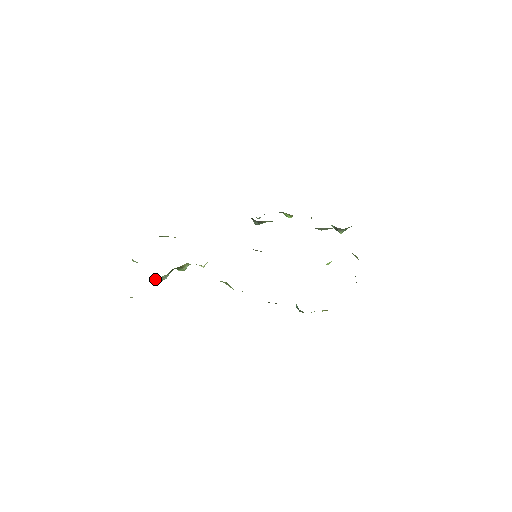
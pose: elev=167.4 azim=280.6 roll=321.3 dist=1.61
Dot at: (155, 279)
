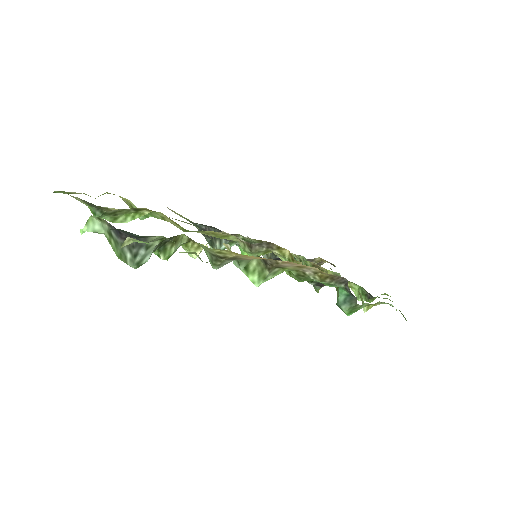
Dot at: (133, 253)
